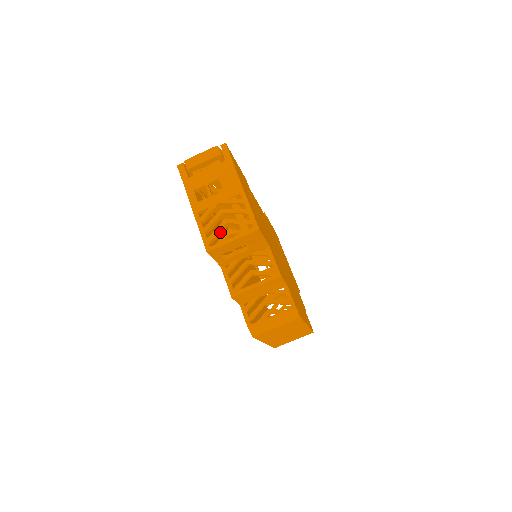
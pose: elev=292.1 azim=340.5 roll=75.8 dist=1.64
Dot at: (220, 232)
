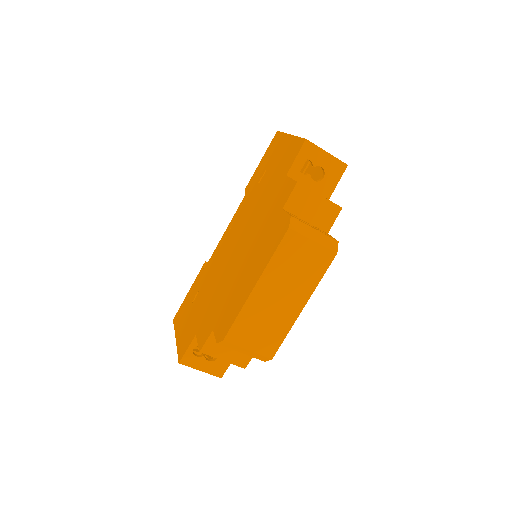
Dot at: occluded
